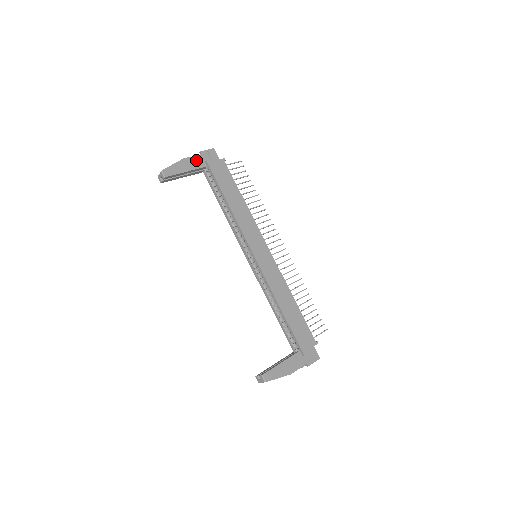
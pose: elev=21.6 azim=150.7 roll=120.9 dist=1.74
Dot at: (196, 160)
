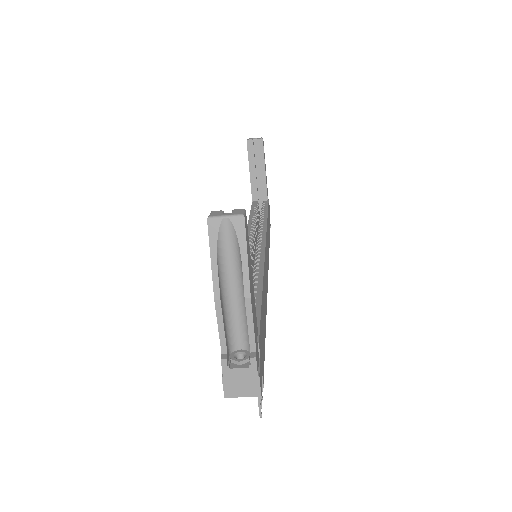
Dot at: occluded
